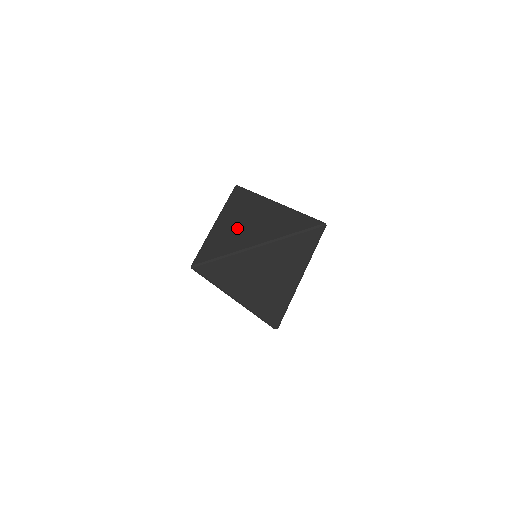
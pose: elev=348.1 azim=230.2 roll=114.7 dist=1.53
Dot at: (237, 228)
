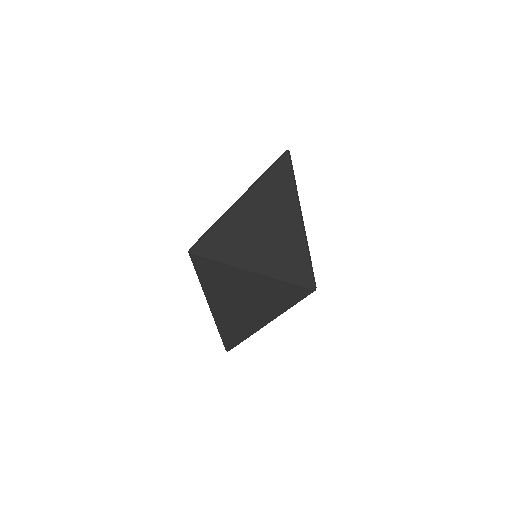
Dot at: occluded
